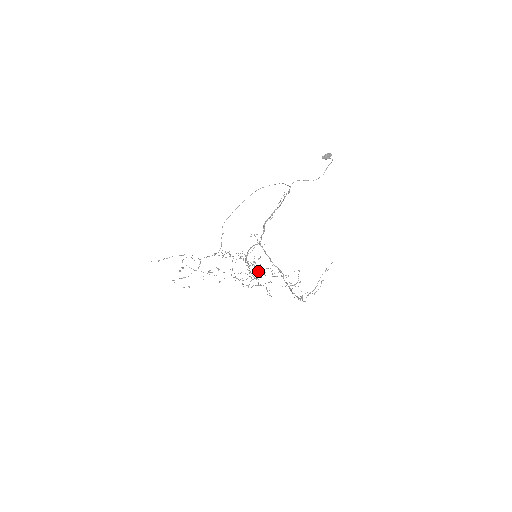
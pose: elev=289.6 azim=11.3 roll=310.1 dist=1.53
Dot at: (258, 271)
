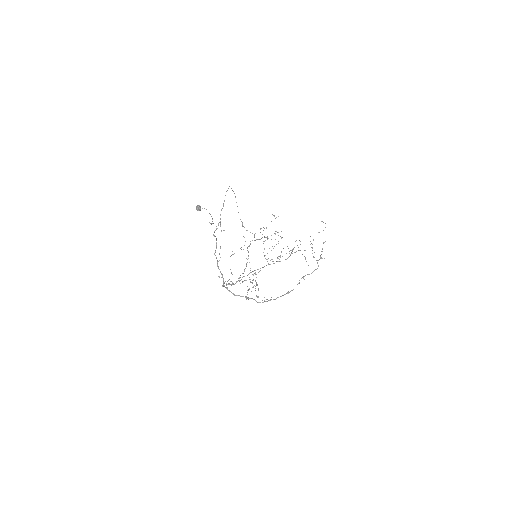
Dot at: (270, 260)
